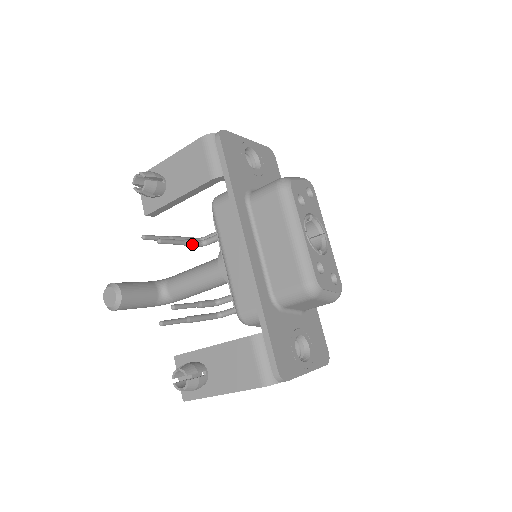
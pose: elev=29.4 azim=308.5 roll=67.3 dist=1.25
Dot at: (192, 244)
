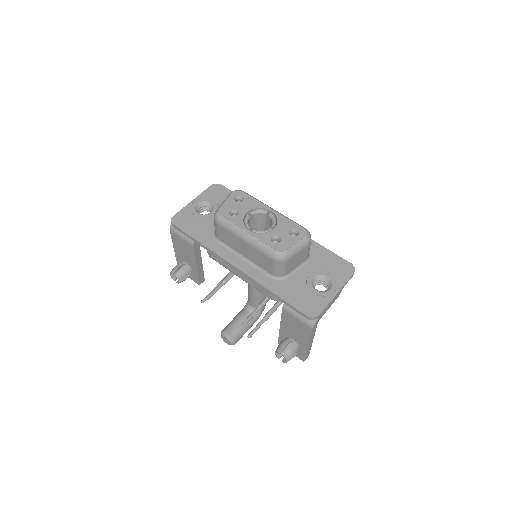
Dot at: (228, 279)
